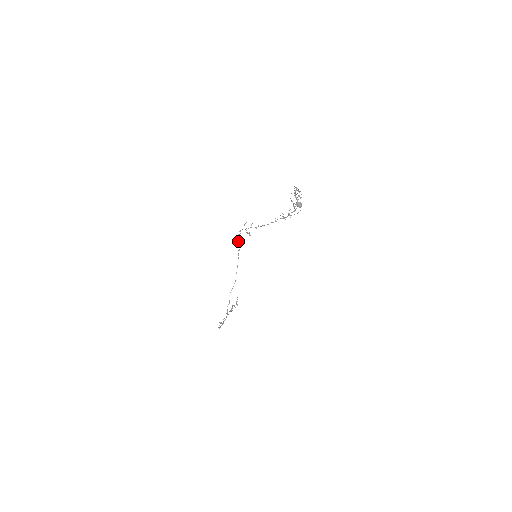
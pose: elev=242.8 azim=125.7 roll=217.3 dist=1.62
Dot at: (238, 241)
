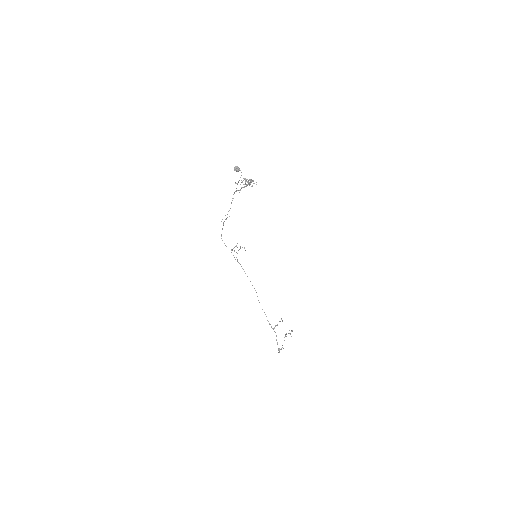
Dot at: occluded
